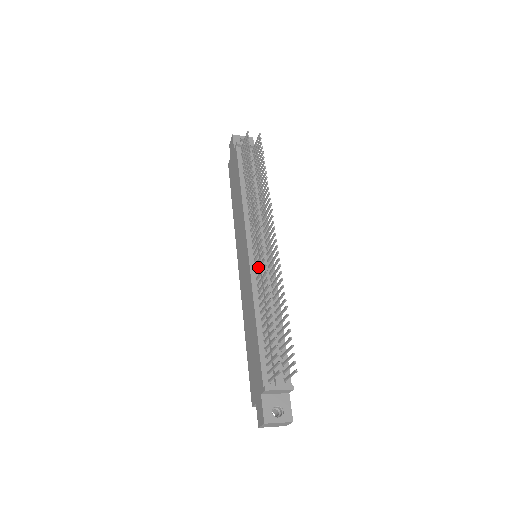
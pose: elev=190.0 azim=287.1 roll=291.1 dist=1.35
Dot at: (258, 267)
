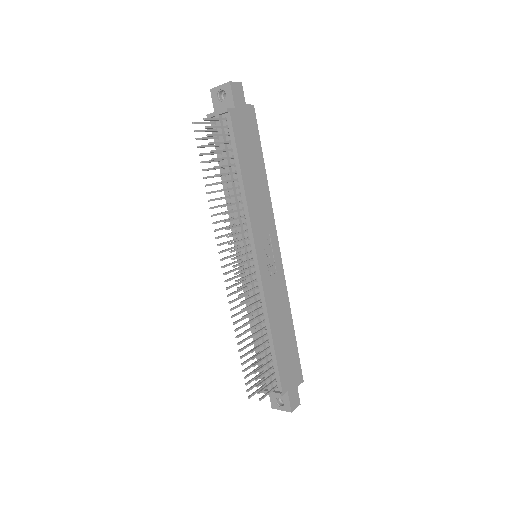
Dot at: (239, 290)
